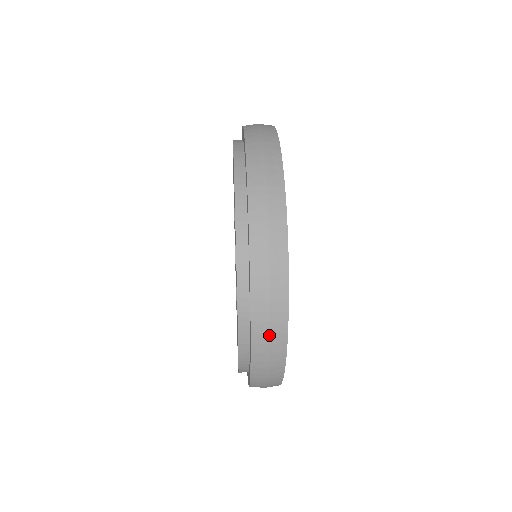
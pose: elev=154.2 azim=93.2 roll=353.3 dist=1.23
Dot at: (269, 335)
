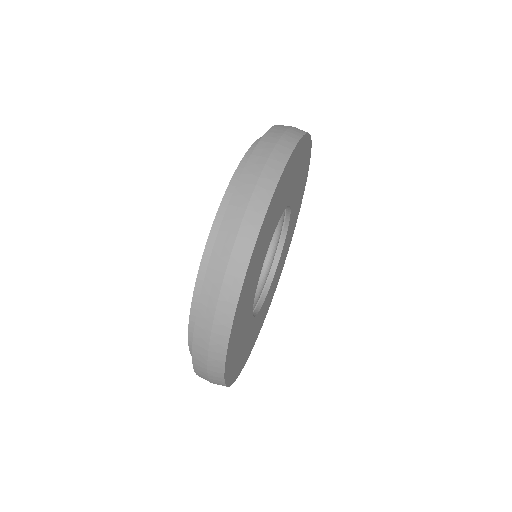
Dot at: (211, 382)
